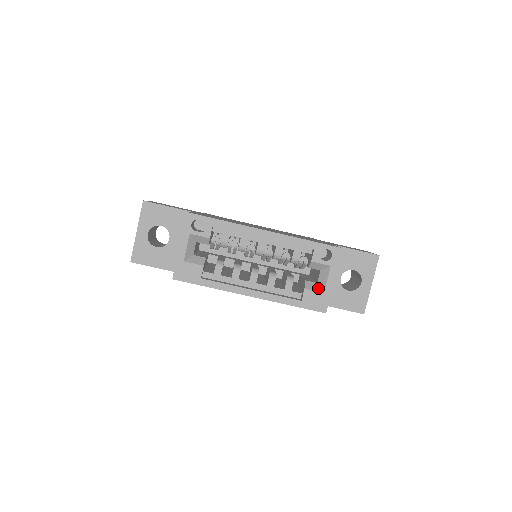
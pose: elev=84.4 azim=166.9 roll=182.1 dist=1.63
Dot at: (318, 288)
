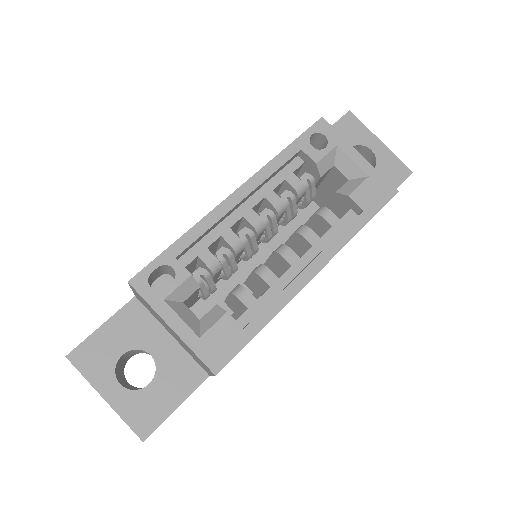
Dot at: (357, 181)
